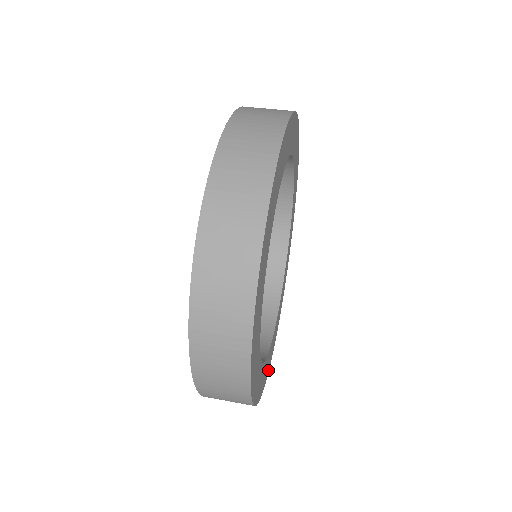
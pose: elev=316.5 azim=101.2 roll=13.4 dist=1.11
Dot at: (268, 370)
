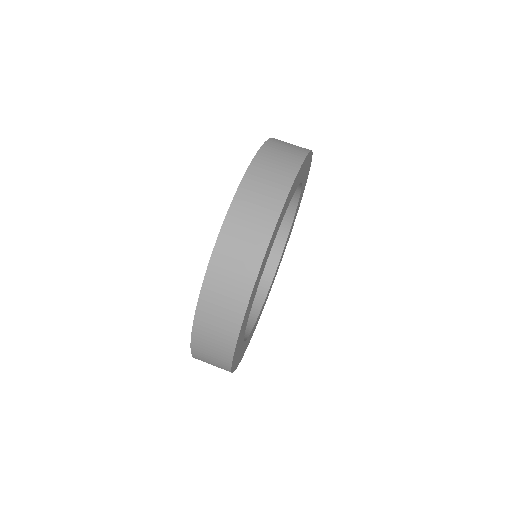
Dot at: (279, 265)
